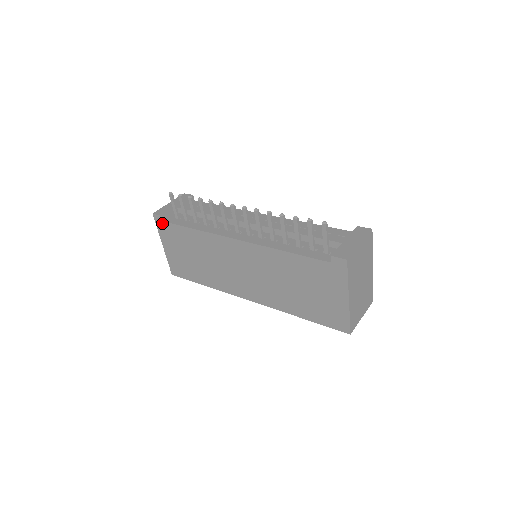
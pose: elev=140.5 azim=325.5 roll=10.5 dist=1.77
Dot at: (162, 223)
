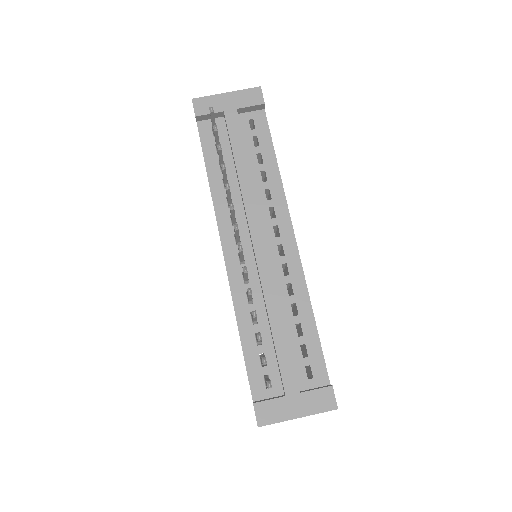
Dot at: occluded
